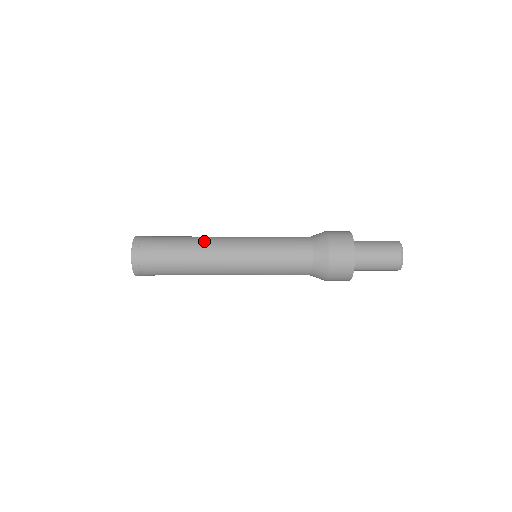
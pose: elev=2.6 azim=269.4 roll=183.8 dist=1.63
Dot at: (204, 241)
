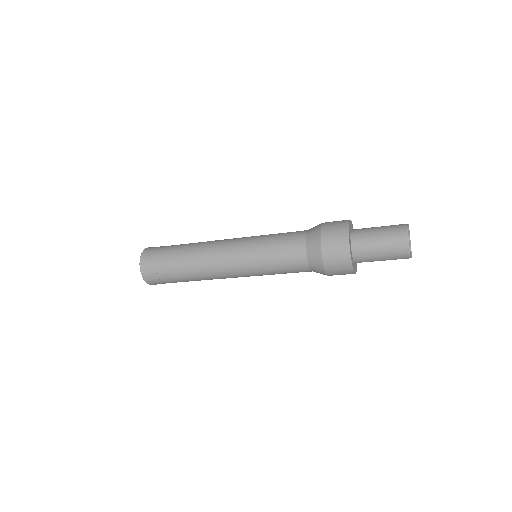
Dot at: (201, 250)
